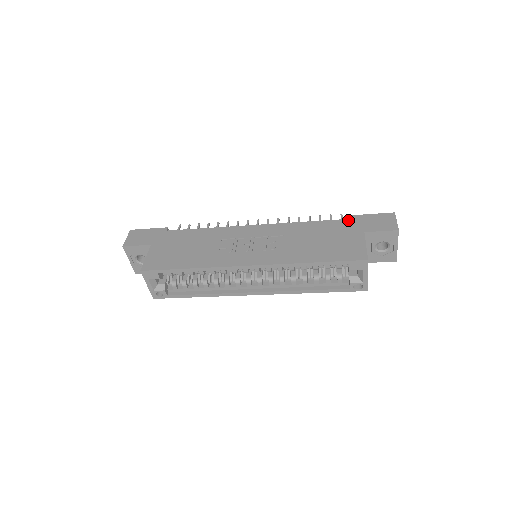
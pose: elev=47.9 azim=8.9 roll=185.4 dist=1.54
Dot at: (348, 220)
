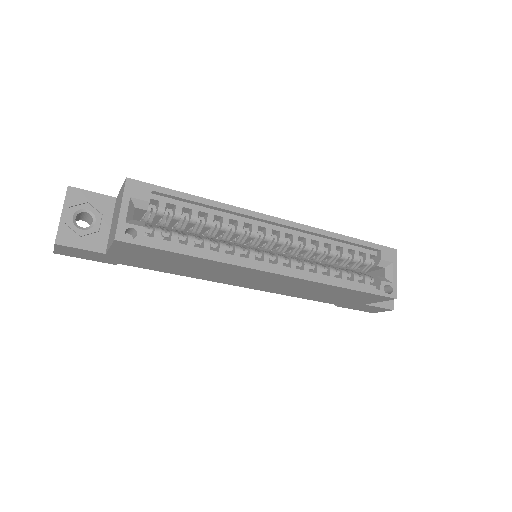
Dot at: occluded
